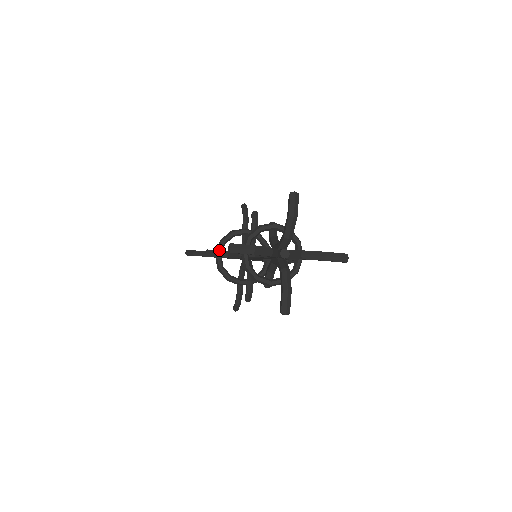
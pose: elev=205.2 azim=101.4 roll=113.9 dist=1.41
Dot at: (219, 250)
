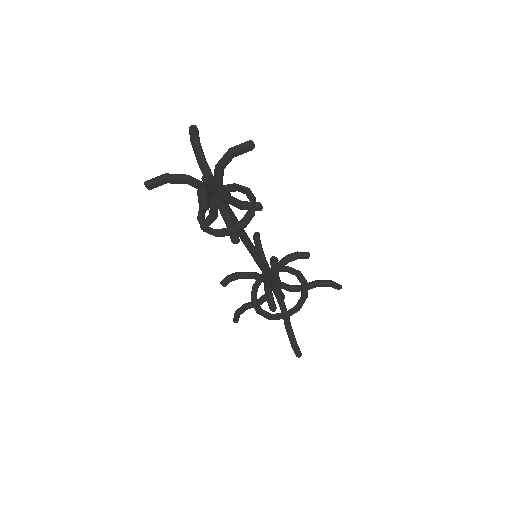
Dot at: occluded
